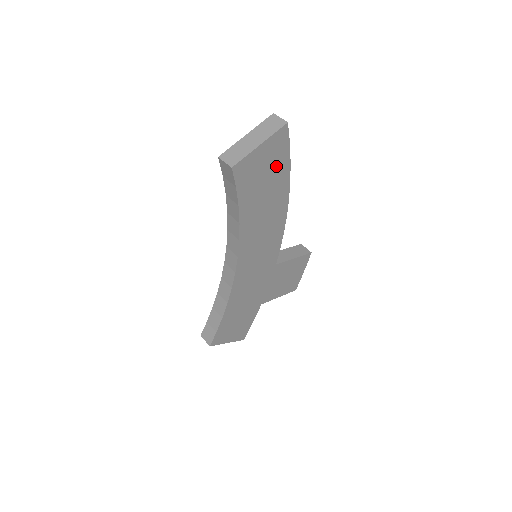
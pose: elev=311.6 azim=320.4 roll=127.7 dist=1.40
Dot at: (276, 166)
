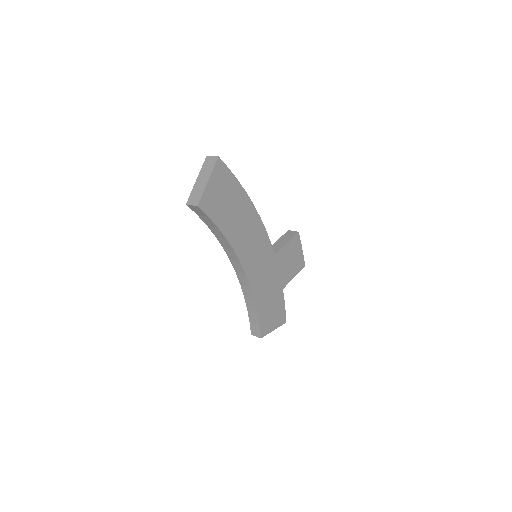
Dot at: (229, 188)
